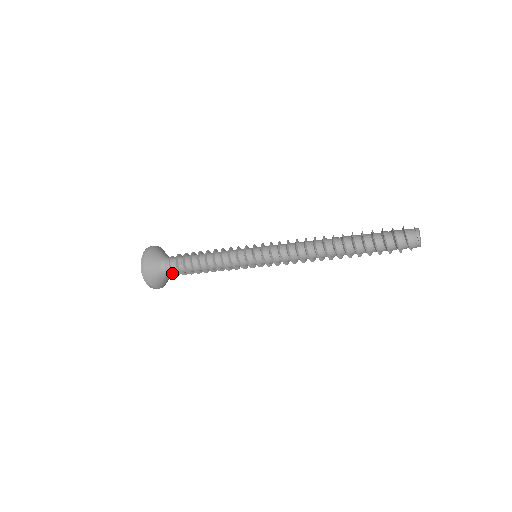
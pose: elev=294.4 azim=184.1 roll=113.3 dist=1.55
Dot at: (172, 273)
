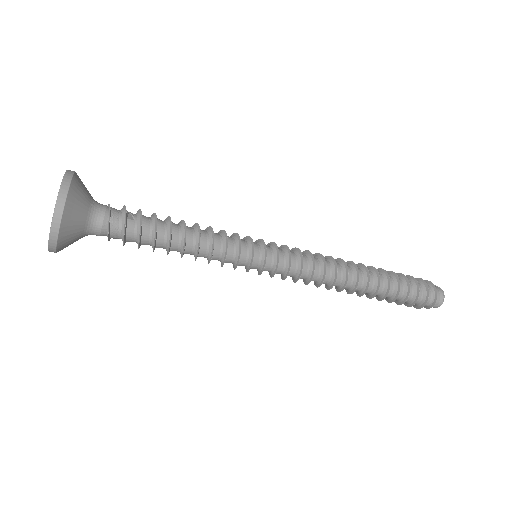
Dot at: (101, 229)
